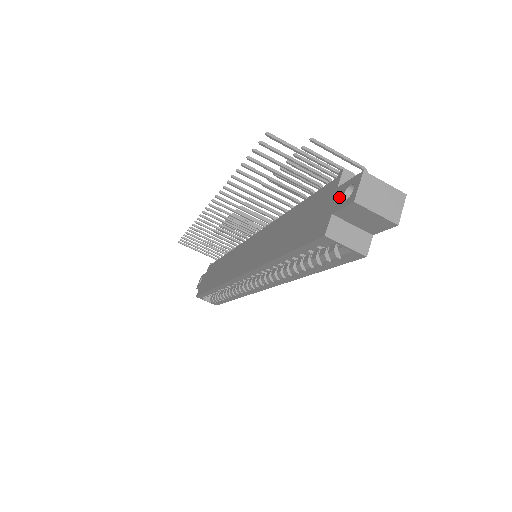
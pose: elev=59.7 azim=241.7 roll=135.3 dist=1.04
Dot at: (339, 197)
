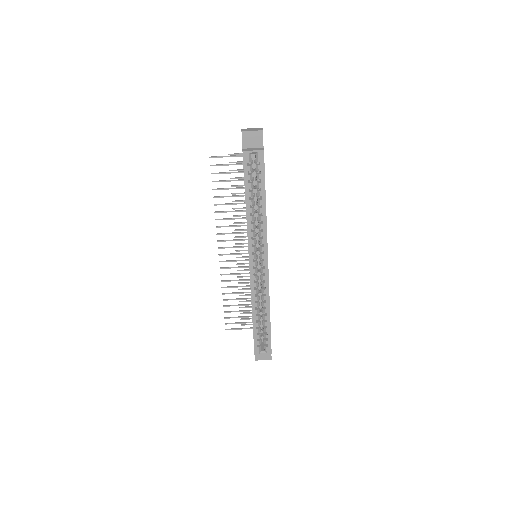
Dot at: occluded
